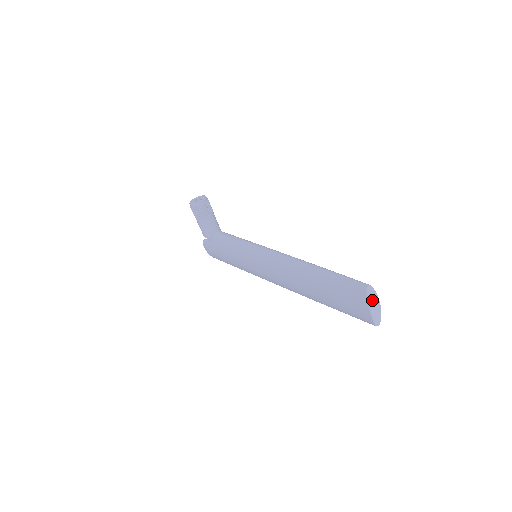
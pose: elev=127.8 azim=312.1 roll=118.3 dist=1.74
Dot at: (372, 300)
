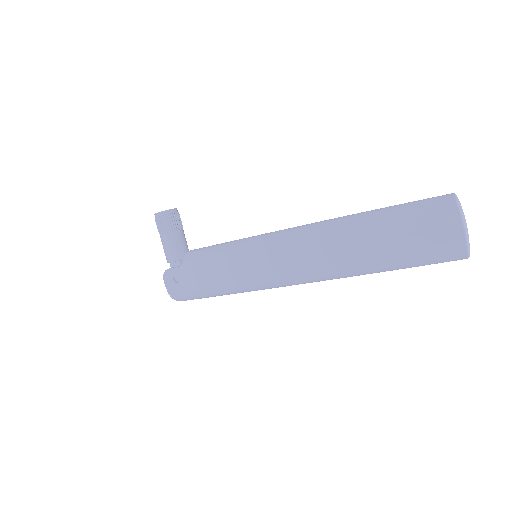
Dot at: (462, 213)
